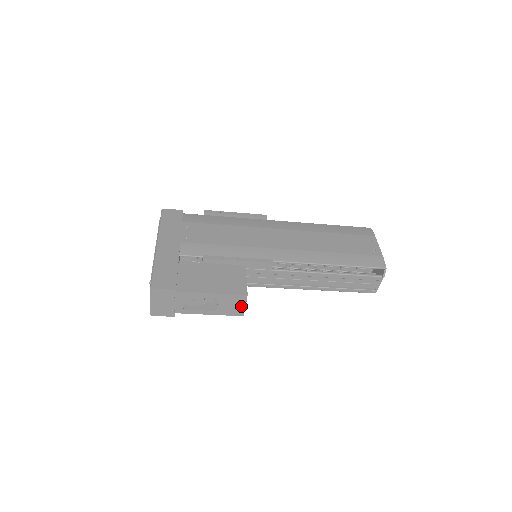
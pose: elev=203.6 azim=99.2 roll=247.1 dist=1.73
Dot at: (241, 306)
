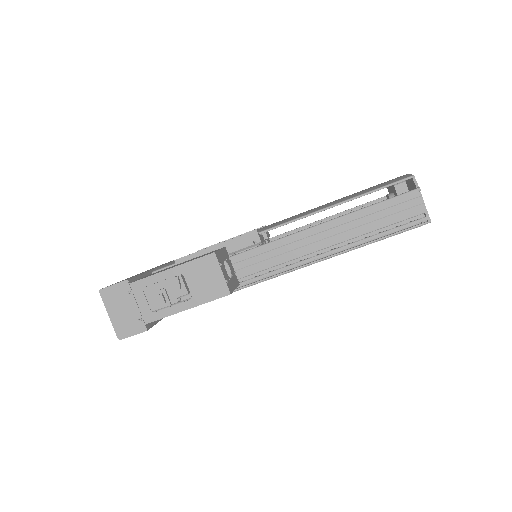
Dot at: (218, 276)
